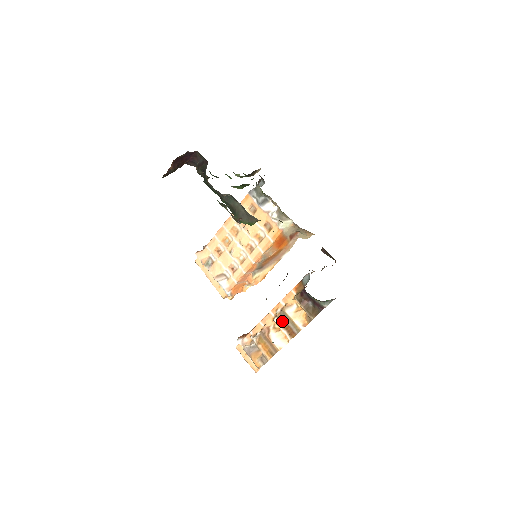
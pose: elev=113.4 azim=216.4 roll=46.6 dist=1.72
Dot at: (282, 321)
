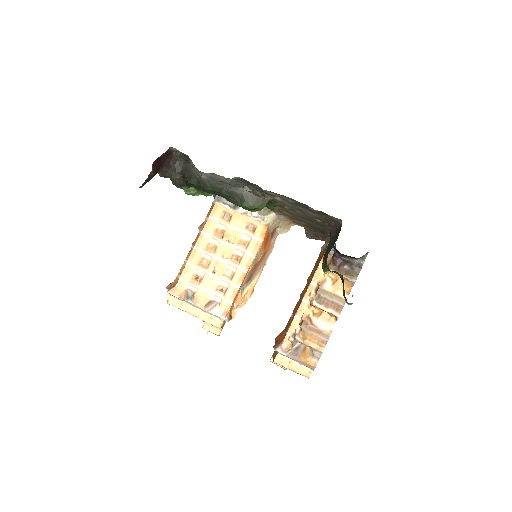
Dot at: (323, 300)
